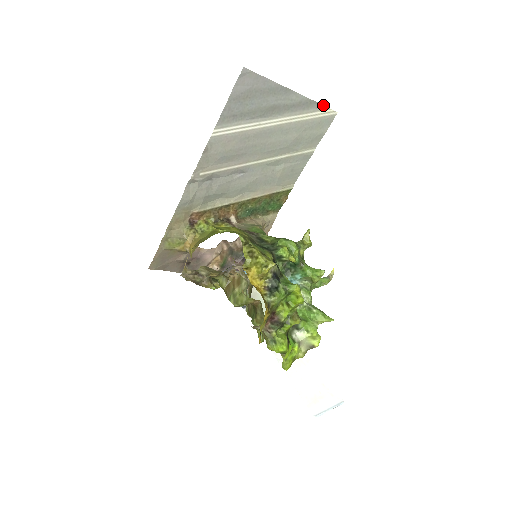
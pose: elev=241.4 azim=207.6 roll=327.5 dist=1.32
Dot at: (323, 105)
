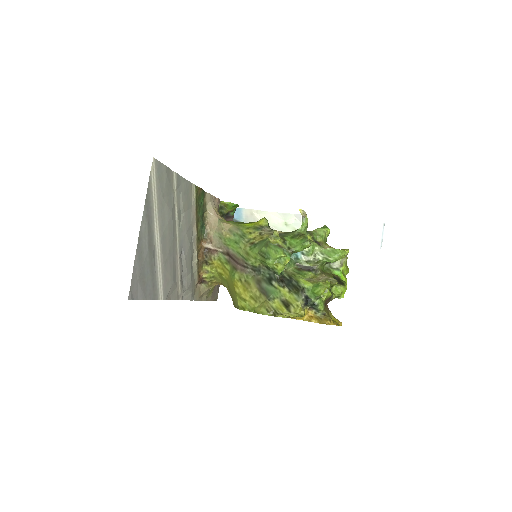
Dot at: (148, 182)
